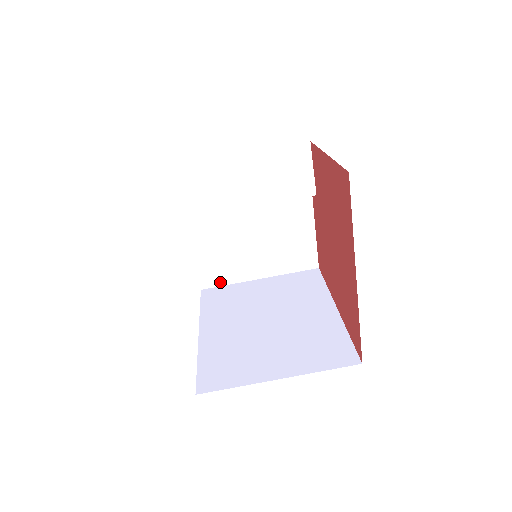
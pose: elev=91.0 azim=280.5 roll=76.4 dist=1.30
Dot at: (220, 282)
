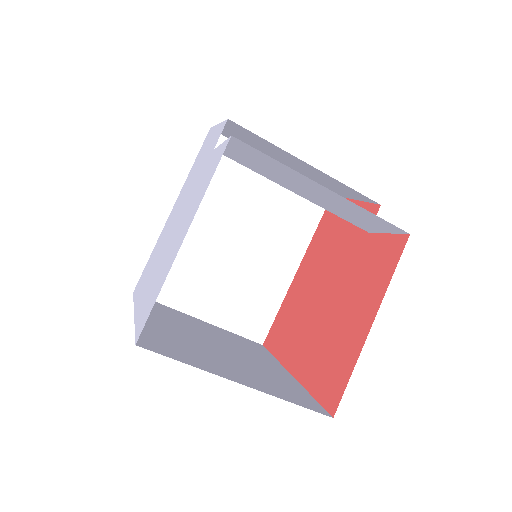
Dot at: occluded
